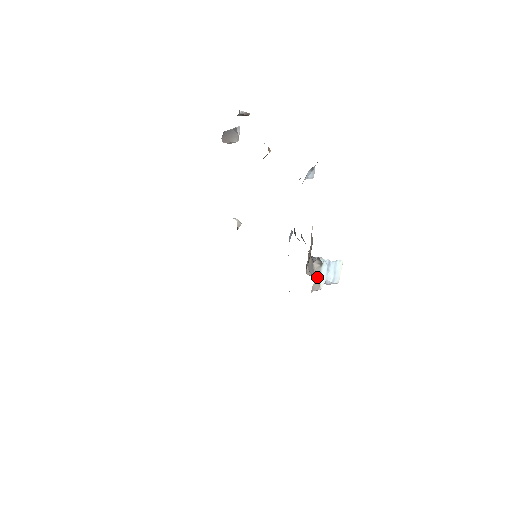
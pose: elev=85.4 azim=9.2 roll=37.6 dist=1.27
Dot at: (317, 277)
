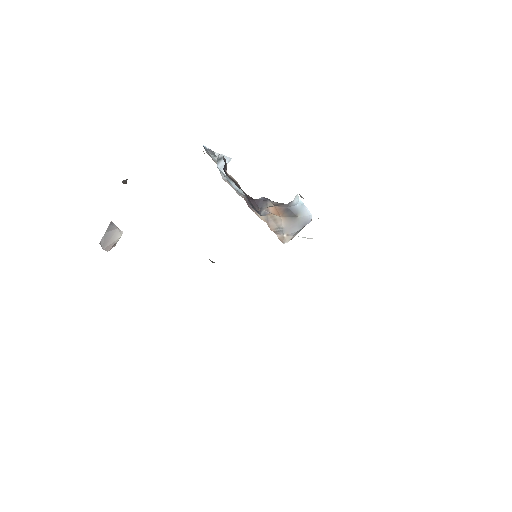
Dot at: occluded
